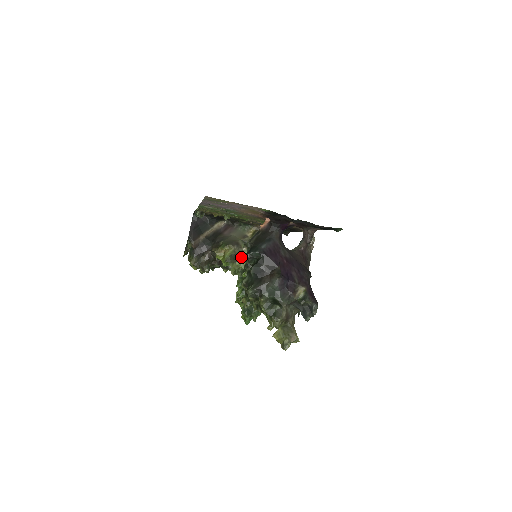
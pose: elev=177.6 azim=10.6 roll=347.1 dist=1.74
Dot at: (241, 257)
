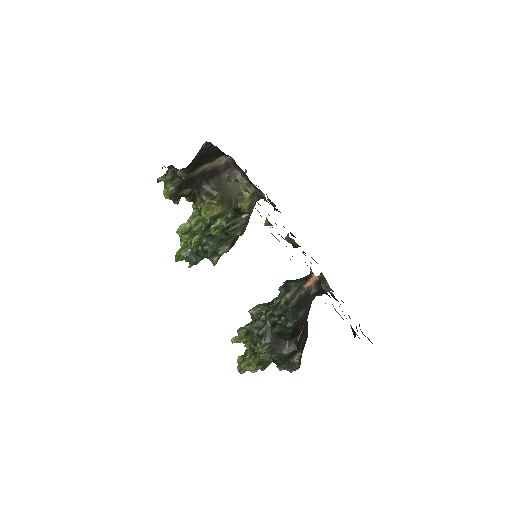
Dot at: occluded
